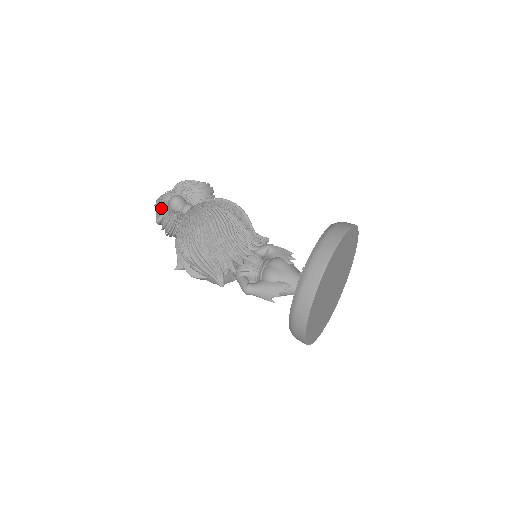
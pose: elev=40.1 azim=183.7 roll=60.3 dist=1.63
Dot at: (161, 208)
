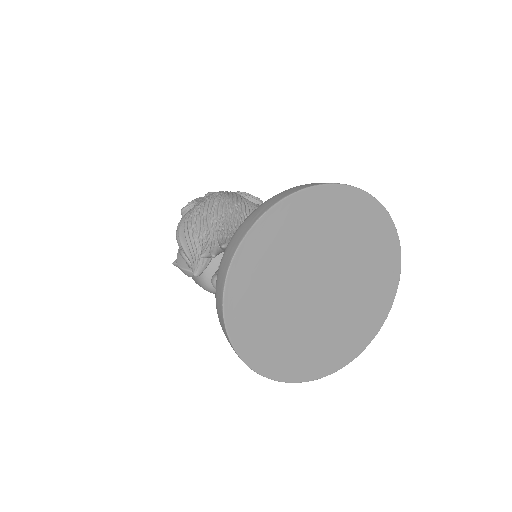
Dot at: (193, 201)
